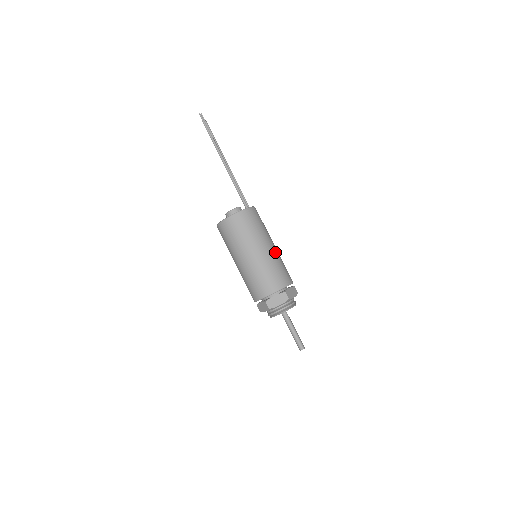
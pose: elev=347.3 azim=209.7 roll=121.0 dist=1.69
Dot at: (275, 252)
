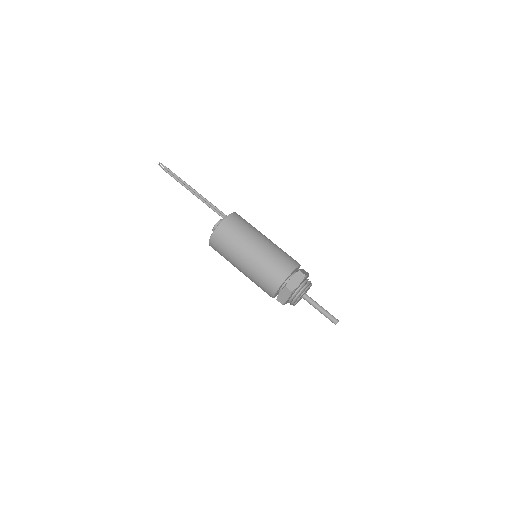
Dot at: occluded
